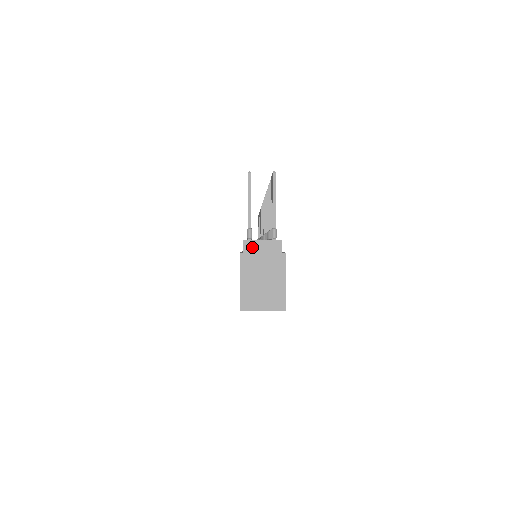
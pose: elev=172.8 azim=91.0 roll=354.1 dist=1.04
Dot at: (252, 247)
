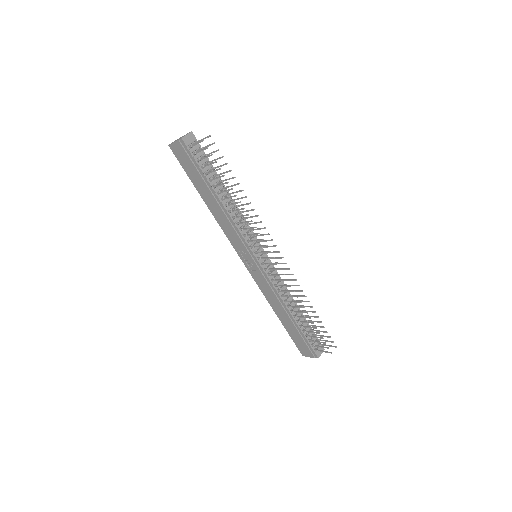
Dot at: (318, 356)
